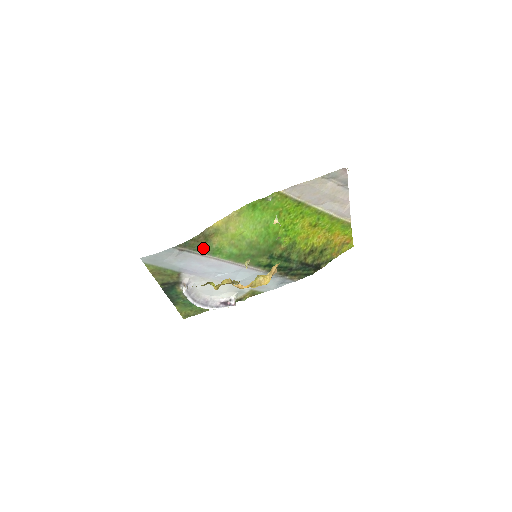
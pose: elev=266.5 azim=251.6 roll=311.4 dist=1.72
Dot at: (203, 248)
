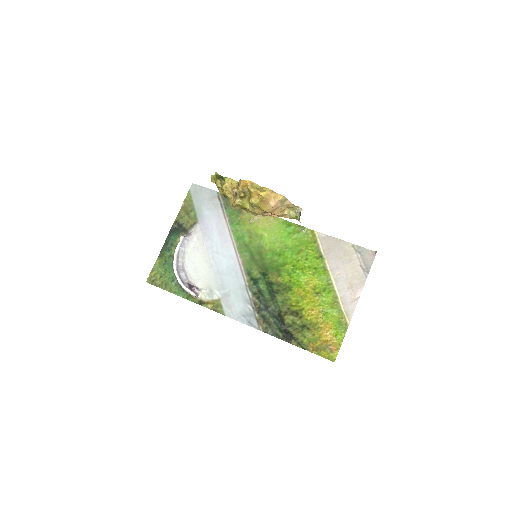
Dot at: (231, 213)
